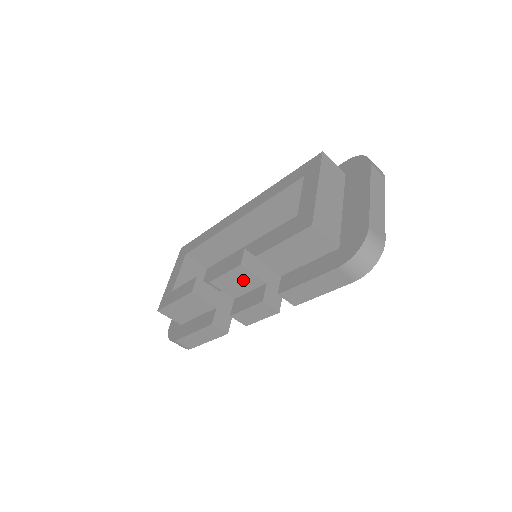
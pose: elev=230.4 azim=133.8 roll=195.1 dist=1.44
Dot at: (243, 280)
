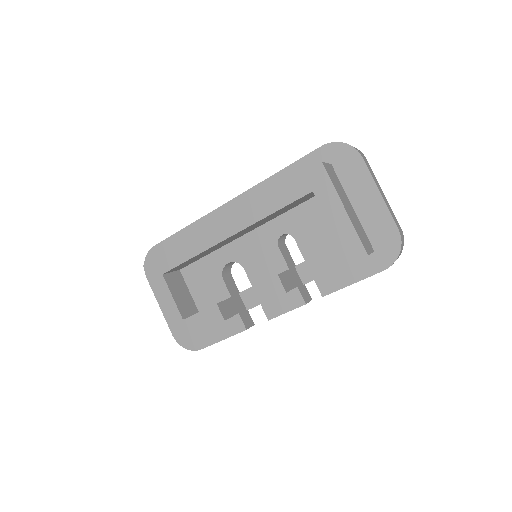
Dot at: occluded
